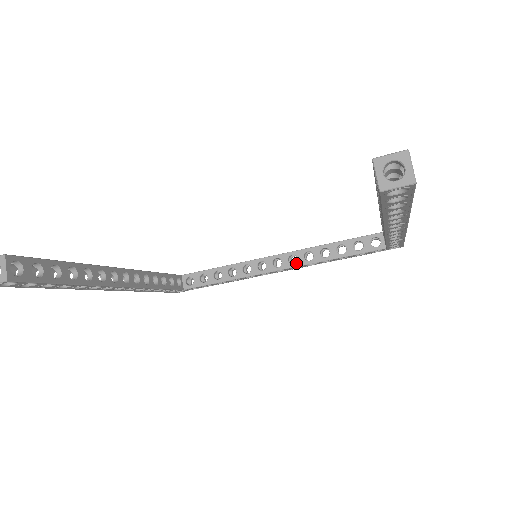
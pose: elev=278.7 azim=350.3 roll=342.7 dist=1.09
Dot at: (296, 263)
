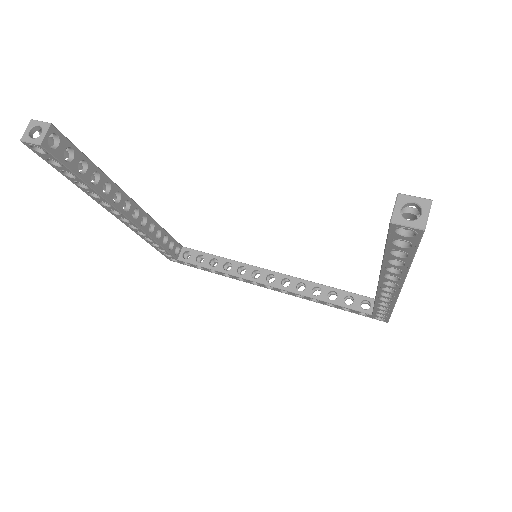
Dot at: (287, 287)
